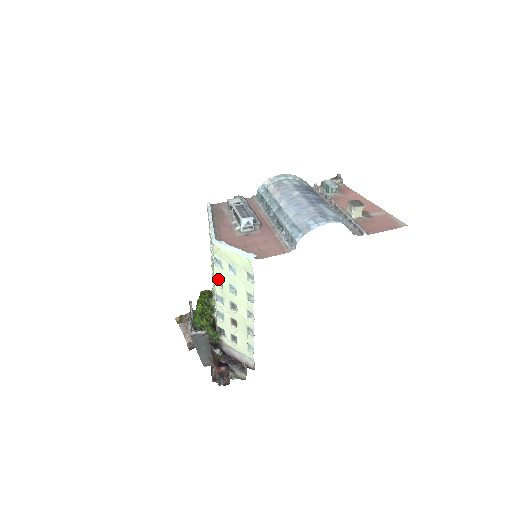
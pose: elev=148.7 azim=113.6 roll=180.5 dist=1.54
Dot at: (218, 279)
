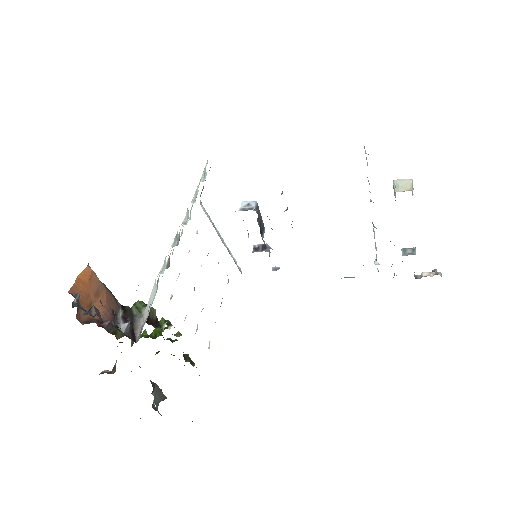
Dot at: (182, 231)
